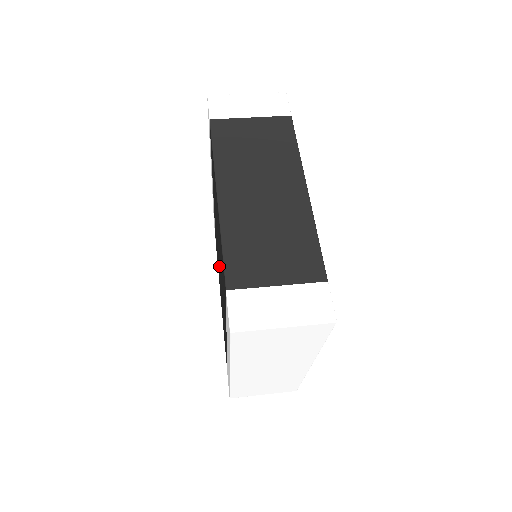
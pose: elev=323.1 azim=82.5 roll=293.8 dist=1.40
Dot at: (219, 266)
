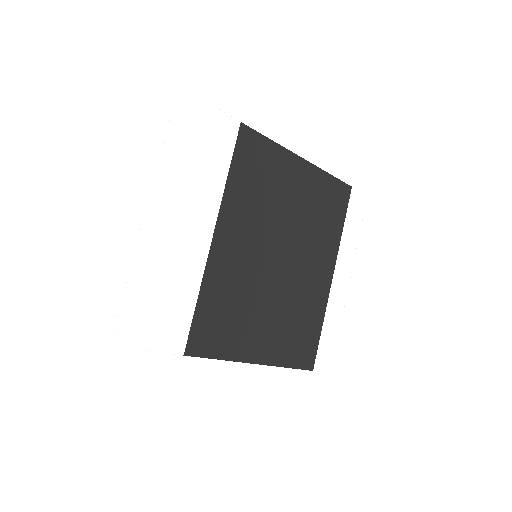
Dot at: occluded
